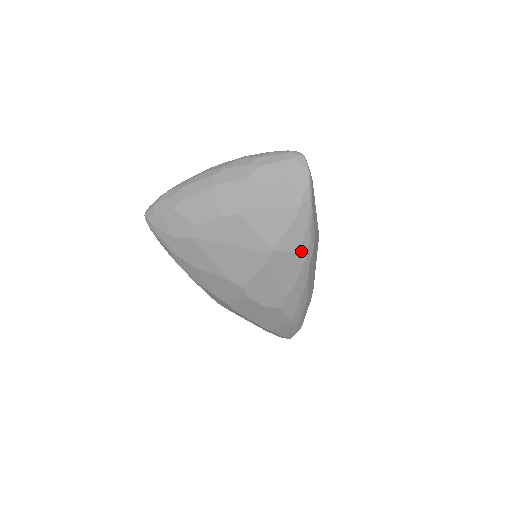
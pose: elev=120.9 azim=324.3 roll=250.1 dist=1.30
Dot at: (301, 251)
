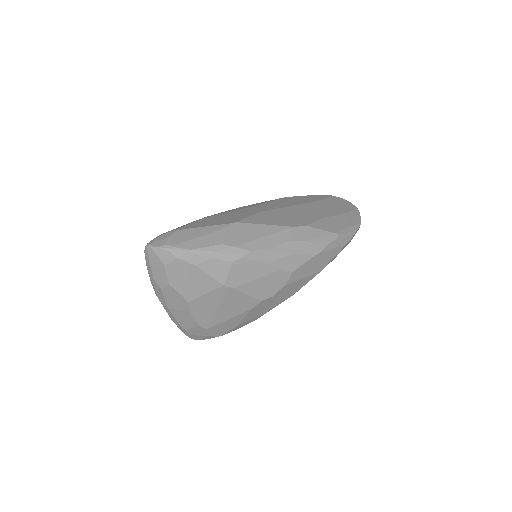
Dot at: (231, 262)
